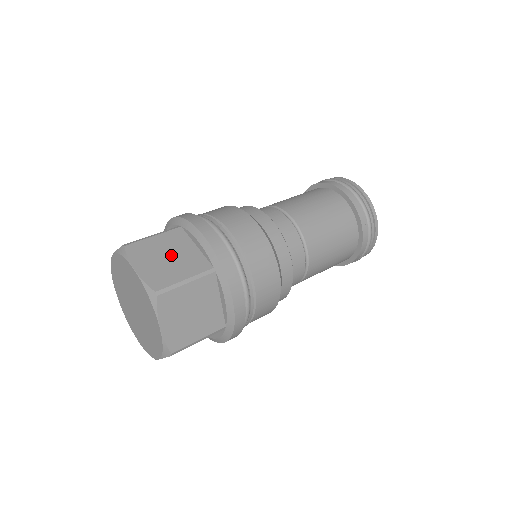
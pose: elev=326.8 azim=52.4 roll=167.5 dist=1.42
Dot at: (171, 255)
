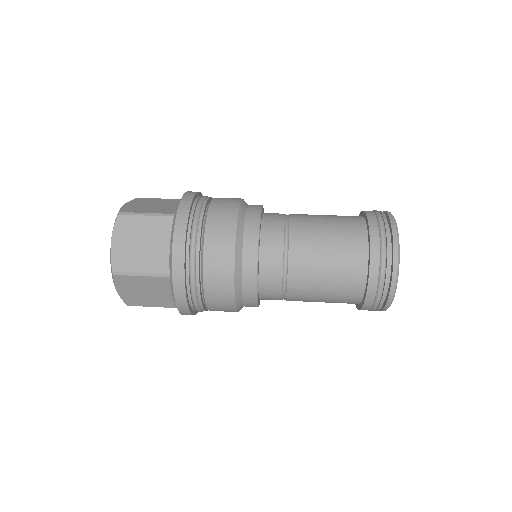
Dot at: (146, 243)
